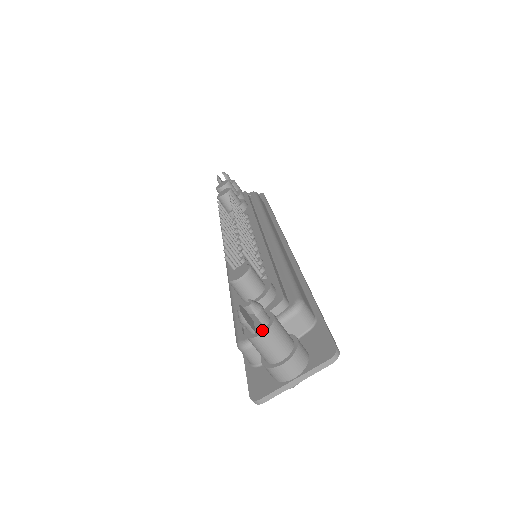
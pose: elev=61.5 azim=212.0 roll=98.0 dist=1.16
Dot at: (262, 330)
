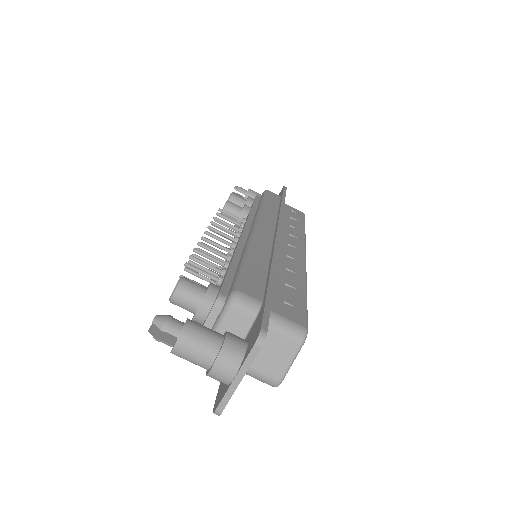
Dot at: (175, 341)
